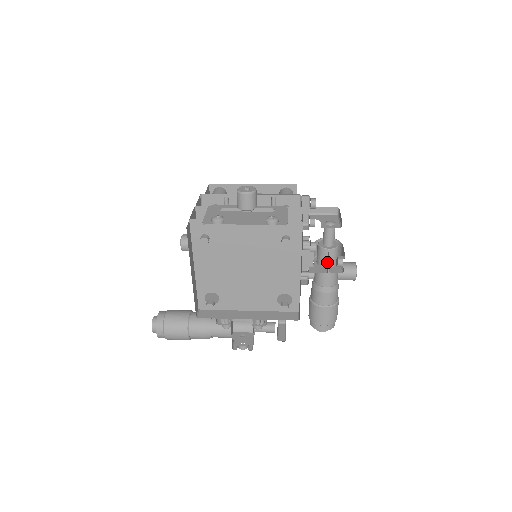
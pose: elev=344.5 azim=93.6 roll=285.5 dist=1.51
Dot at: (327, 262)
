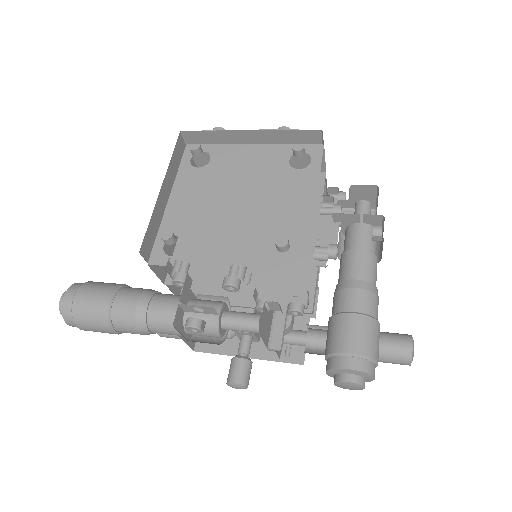
Dot at: (358, 236)
